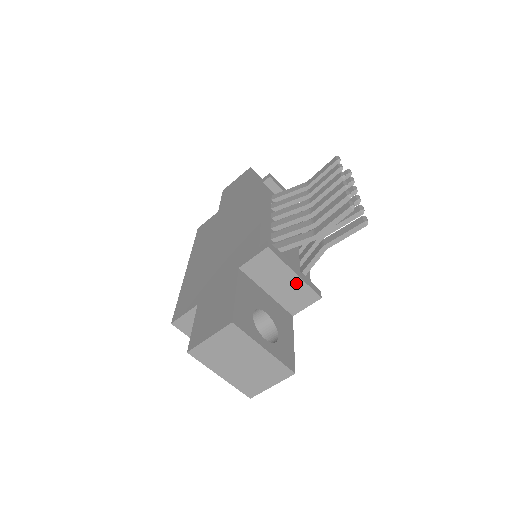
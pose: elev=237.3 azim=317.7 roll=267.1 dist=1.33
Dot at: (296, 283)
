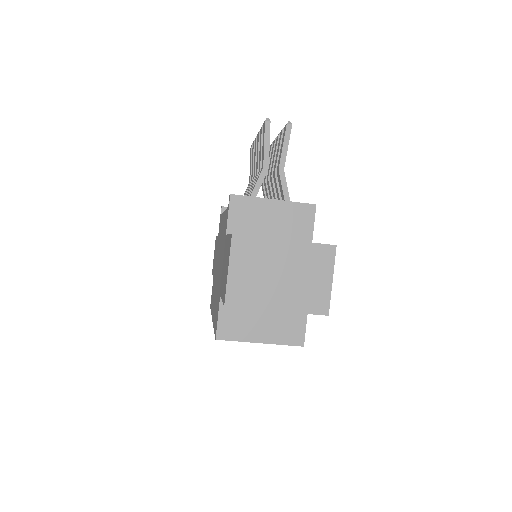
Dot at: (283, 208)
